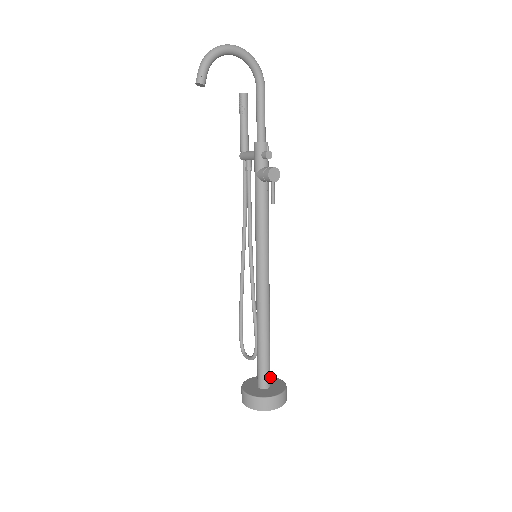
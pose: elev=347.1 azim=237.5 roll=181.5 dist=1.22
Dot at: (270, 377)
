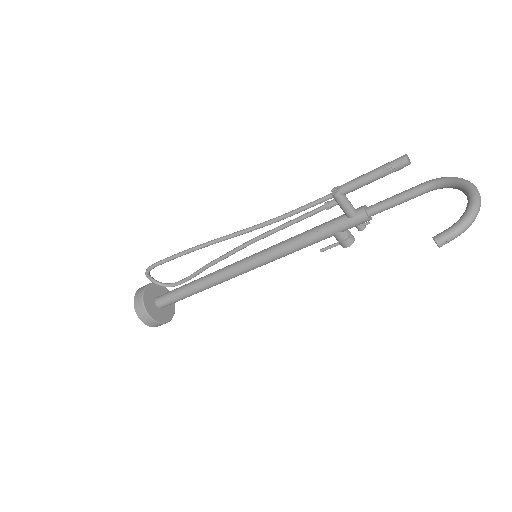
Dot at: (156, 285)
